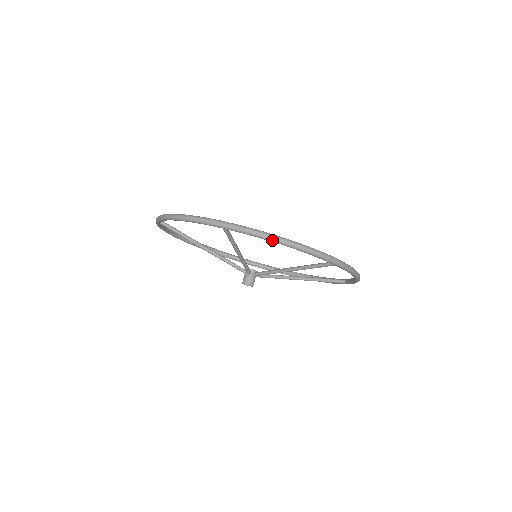
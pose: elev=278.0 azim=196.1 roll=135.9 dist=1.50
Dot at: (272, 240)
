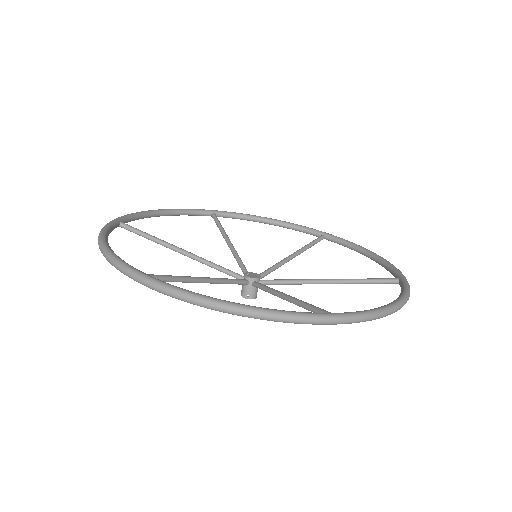
Dot at: occluded
